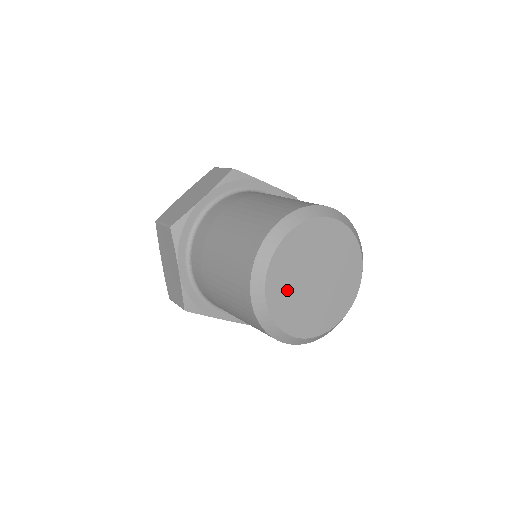
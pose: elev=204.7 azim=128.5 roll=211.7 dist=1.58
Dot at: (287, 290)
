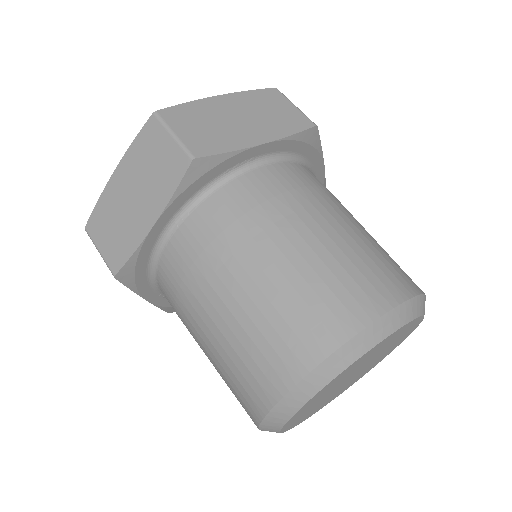
Dot at: (329, 389)
